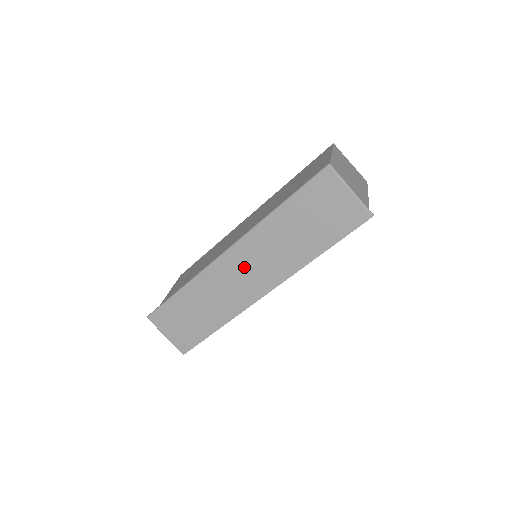
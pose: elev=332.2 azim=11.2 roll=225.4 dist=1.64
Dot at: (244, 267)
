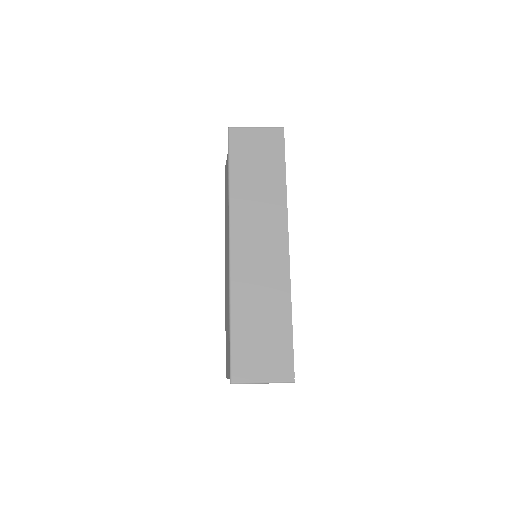
Dot at: (253, 242)
